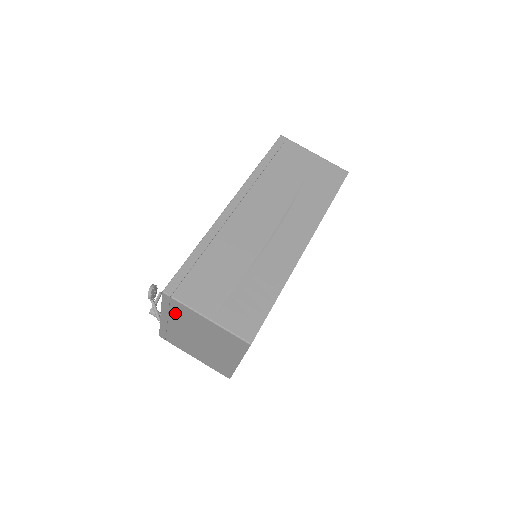
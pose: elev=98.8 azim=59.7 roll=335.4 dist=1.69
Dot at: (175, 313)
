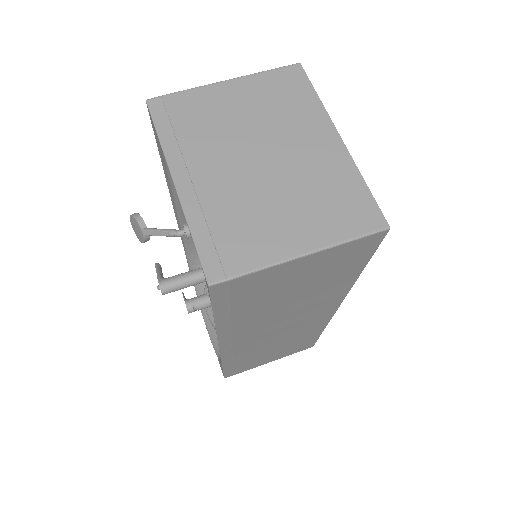
Dot at: (187, 131)
